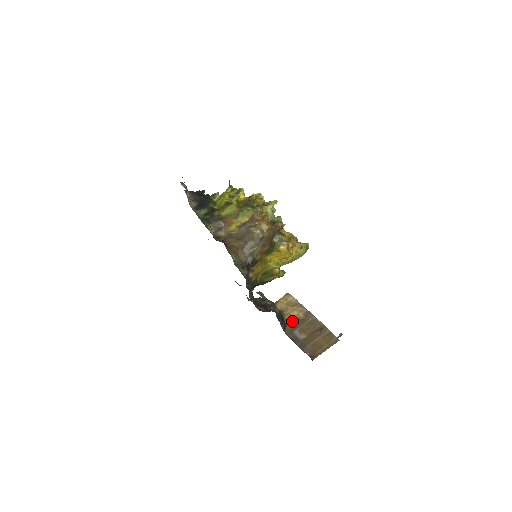
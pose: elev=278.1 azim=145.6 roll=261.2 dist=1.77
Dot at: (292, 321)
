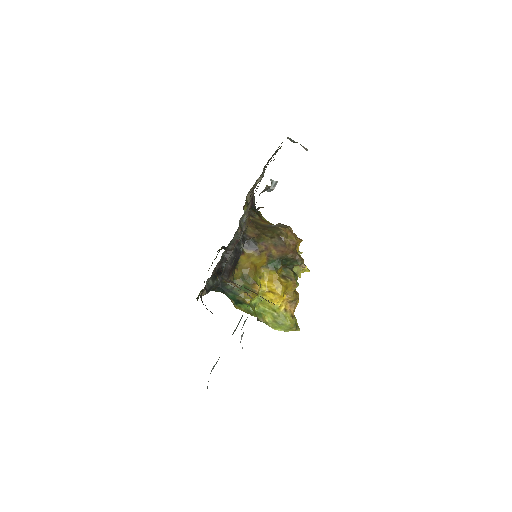
Dot at: (236, 286)
